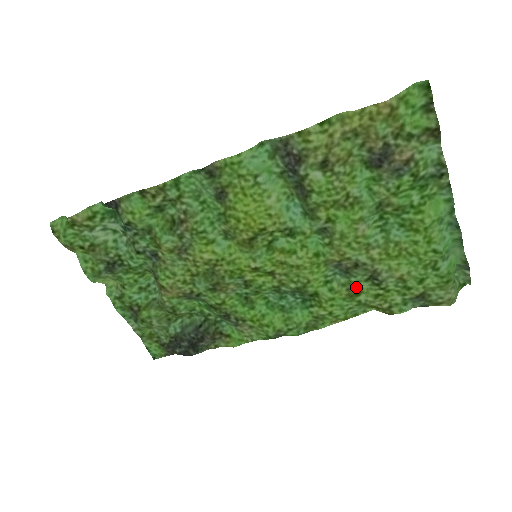
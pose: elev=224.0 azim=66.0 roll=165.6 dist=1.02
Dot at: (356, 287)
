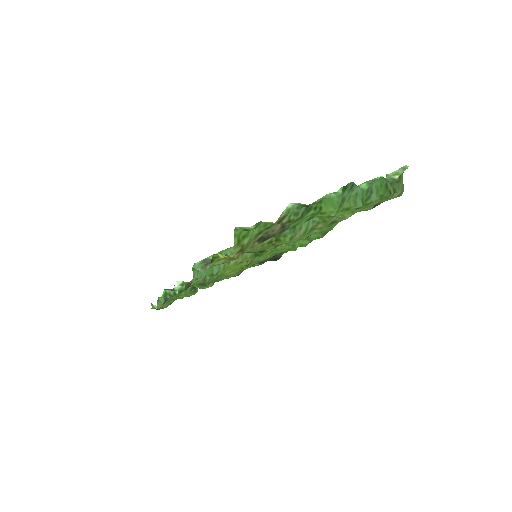
Dot at: occluded
